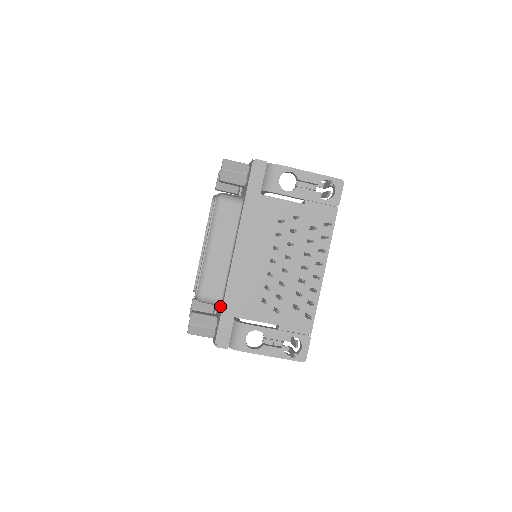
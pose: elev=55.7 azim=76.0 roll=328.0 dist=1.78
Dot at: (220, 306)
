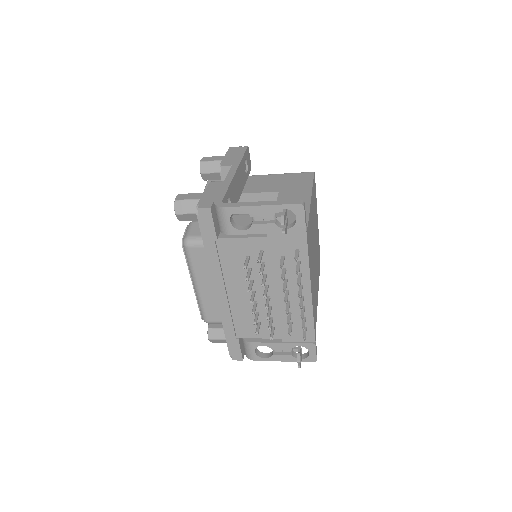
Dot at: occluded
